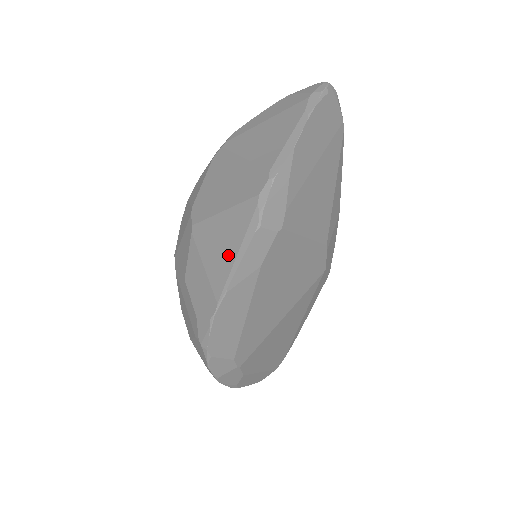
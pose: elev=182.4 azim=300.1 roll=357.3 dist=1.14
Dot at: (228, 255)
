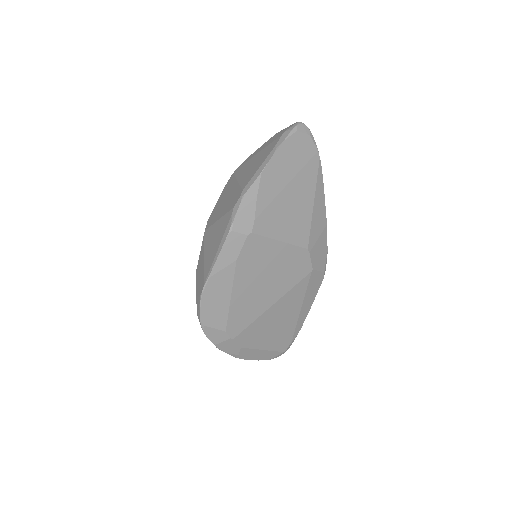
Dot at: (214, 251)
